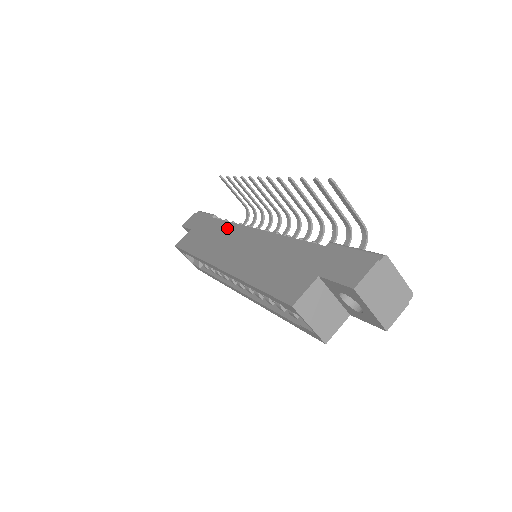
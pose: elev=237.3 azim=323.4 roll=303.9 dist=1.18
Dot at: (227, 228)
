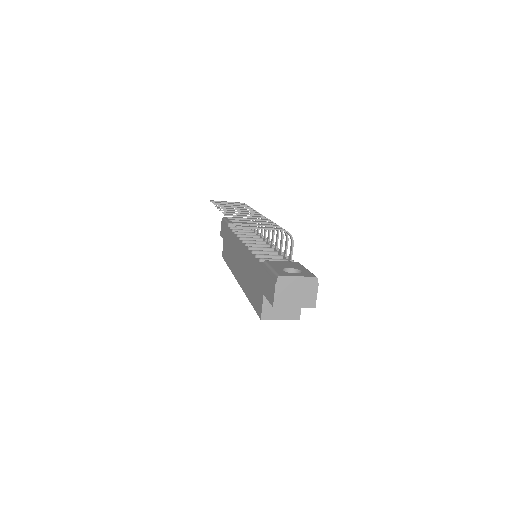
Dot at: (233, 241)
